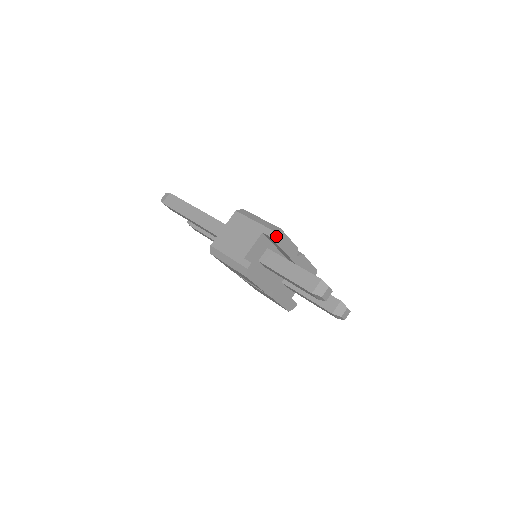
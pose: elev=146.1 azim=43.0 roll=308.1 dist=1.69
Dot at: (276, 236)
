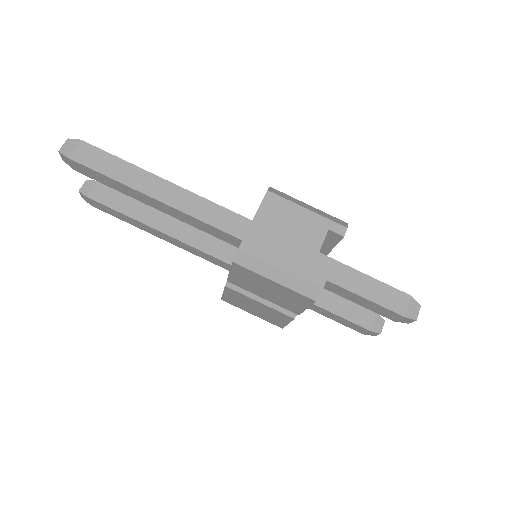
Dot at: occluded
